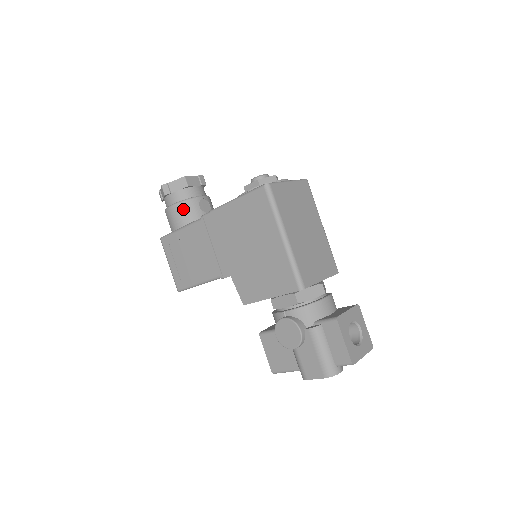
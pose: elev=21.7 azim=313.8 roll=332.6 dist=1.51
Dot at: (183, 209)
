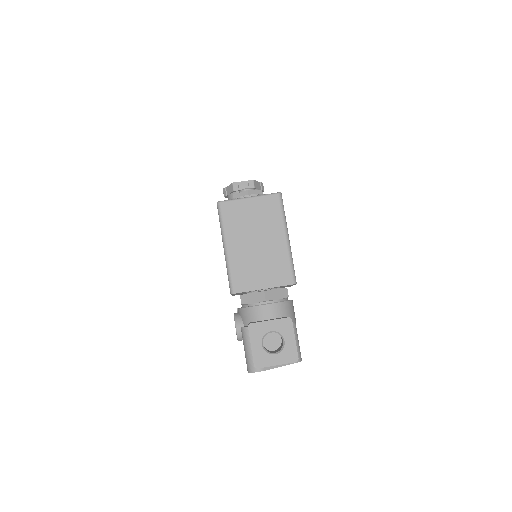
Dot at: occluded
